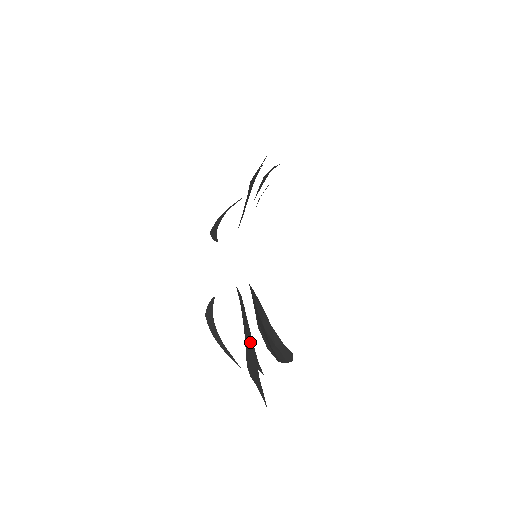
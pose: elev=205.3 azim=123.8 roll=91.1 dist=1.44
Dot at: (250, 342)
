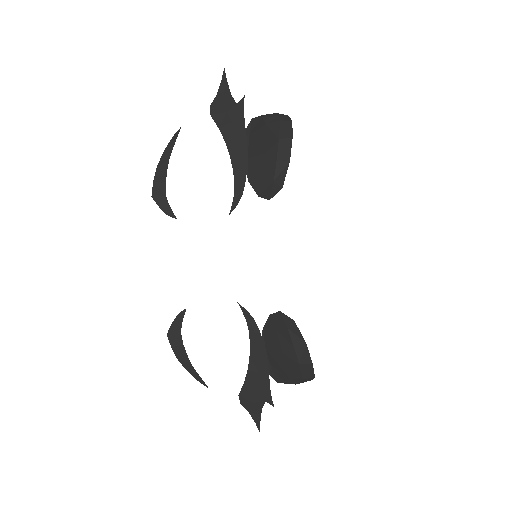
Dot at: (262, 375)
